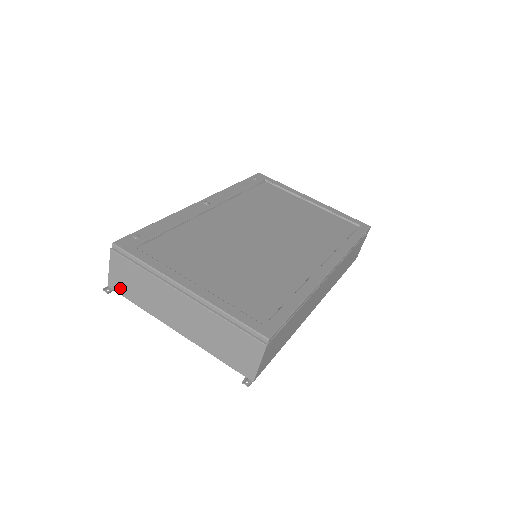
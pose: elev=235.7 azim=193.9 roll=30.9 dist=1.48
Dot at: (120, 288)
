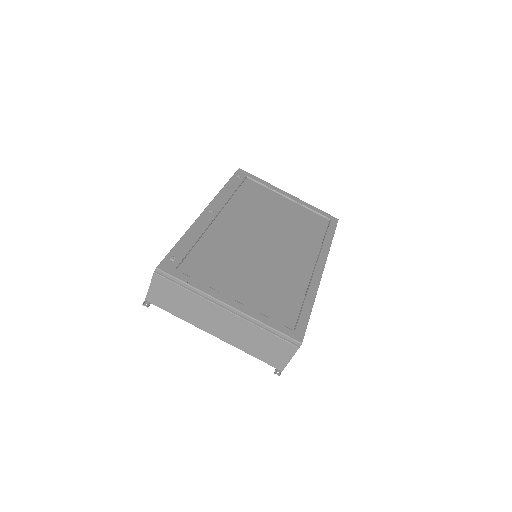
Dot at: (159, 302)
